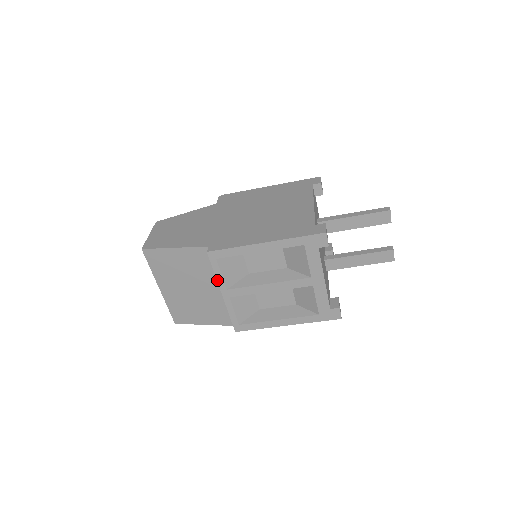
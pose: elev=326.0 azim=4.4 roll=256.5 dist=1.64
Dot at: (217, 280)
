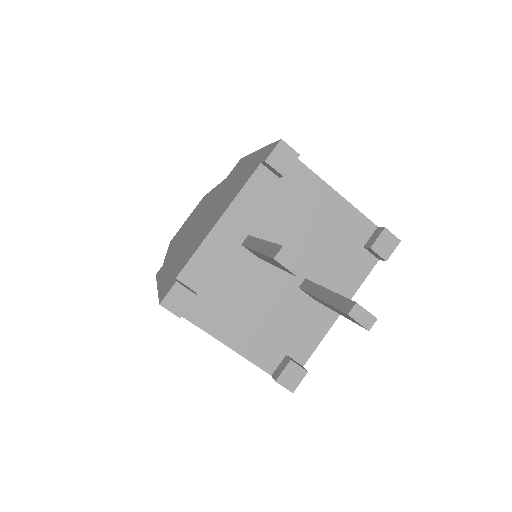
Dot at: occluded
